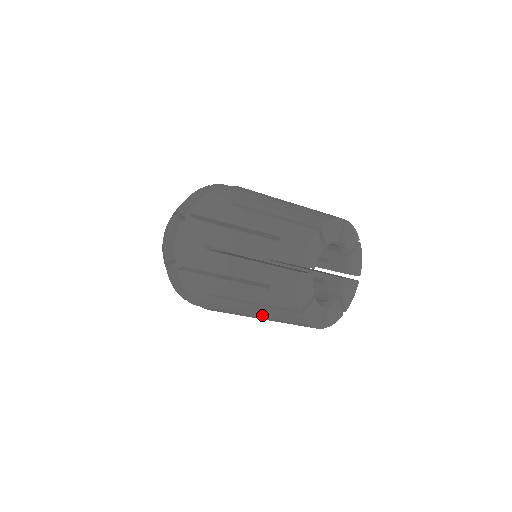
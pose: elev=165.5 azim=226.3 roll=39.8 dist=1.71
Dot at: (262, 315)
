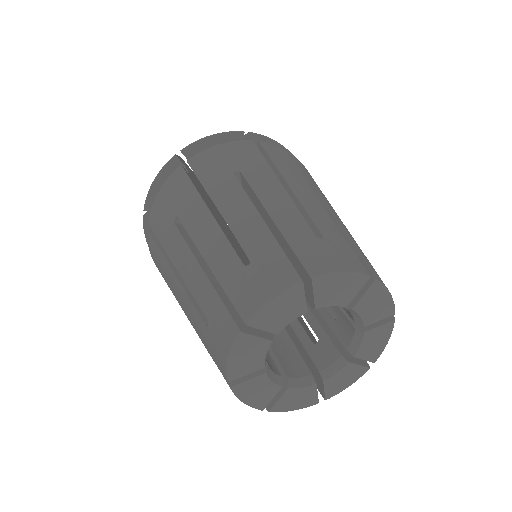
Dot at: occluded
